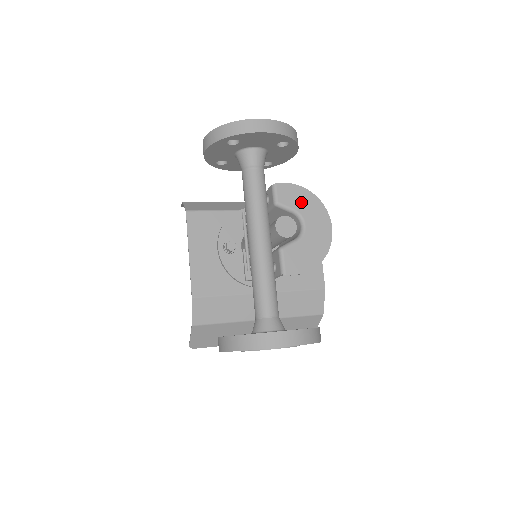
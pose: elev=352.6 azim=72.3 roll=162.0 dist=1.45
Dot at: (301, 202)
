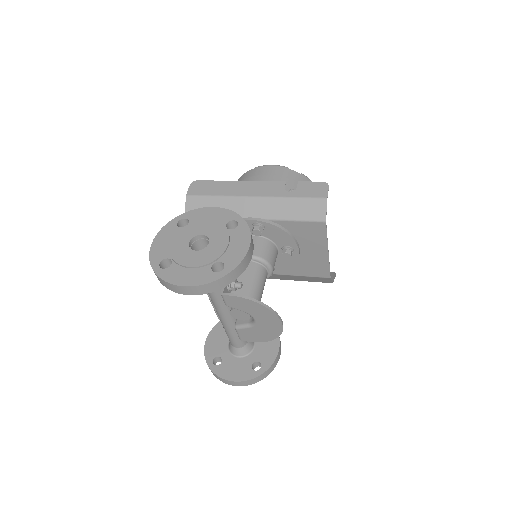
Dot at: (250, 308)
